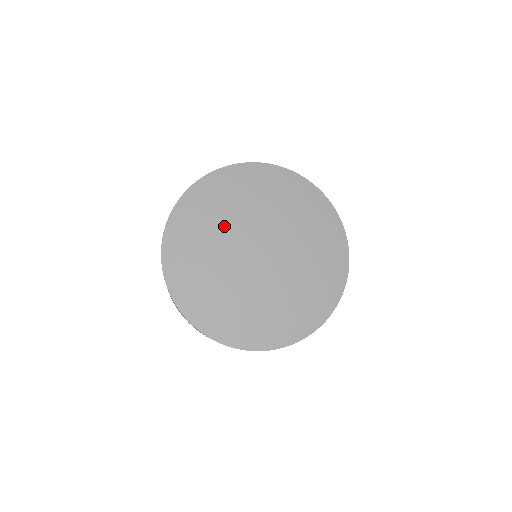
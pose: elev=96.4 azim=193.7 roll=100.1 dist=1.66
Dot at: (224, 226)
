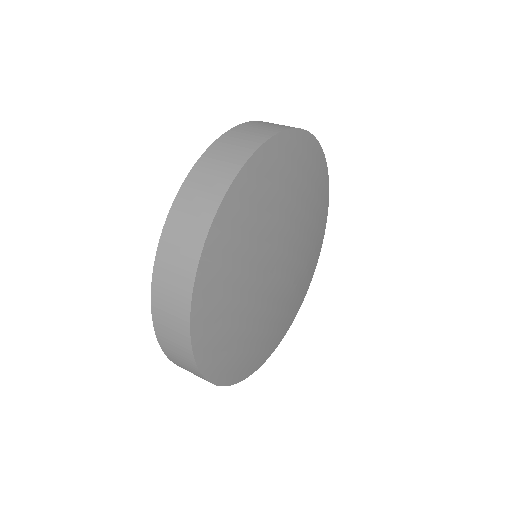
Dot at: (251, 266)
